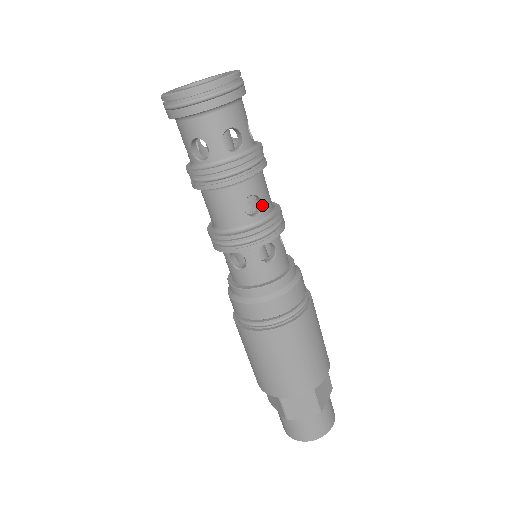
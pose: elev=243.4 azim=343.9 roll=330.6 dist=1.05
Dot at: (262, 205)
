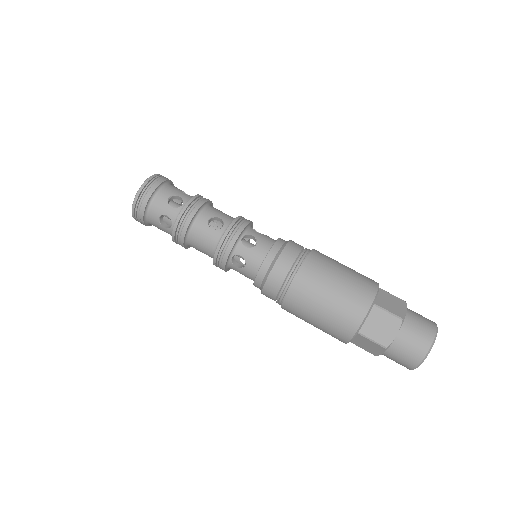
Dot at: (222, 220)
